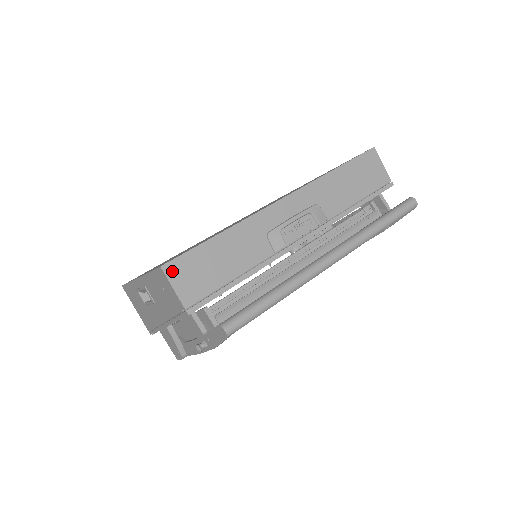
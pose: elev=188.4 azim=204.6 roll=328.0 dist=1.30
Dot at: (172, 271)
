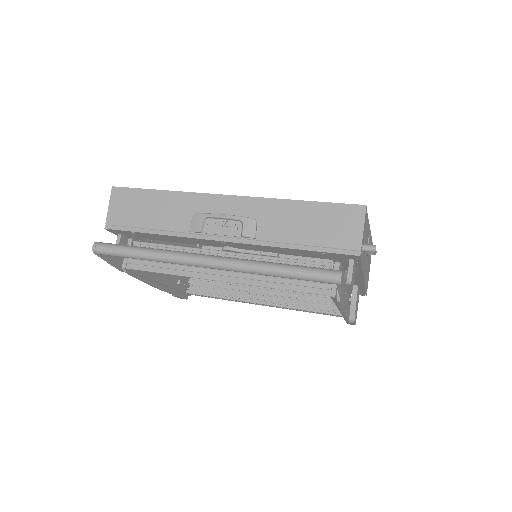
Dot at: (116, 194)
